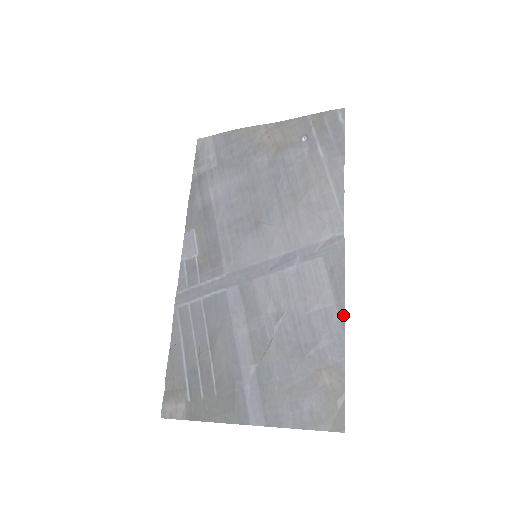
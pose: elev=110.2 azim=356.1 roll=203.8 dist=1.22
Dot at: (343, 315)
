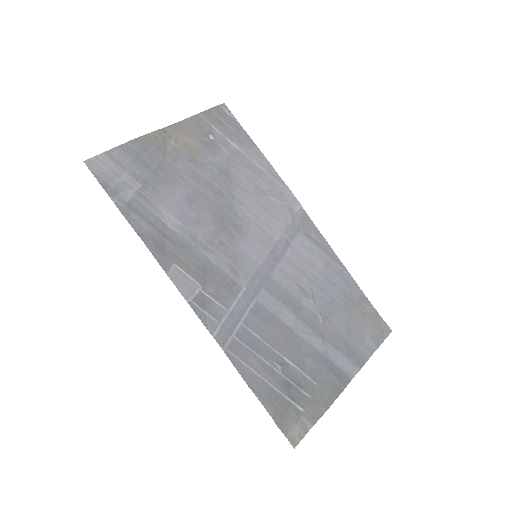
Dot at: (341, 263)
